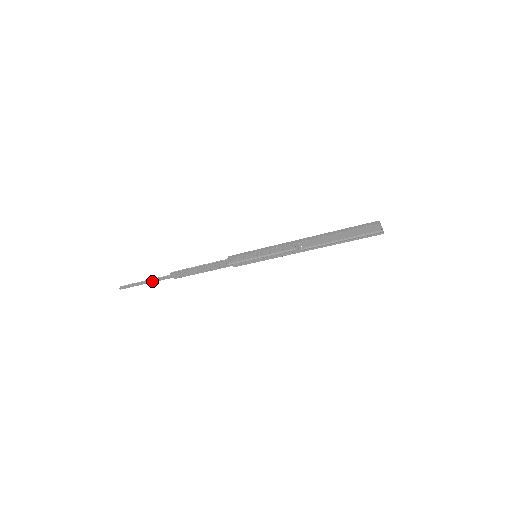
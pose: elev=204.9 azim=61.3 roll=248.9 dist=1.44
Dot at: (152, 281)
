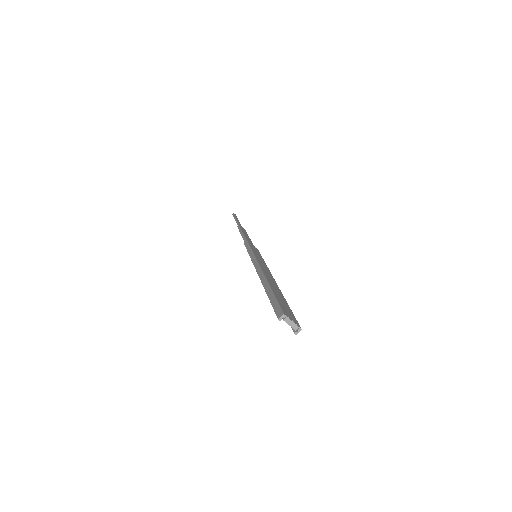
Dot at: occluded
